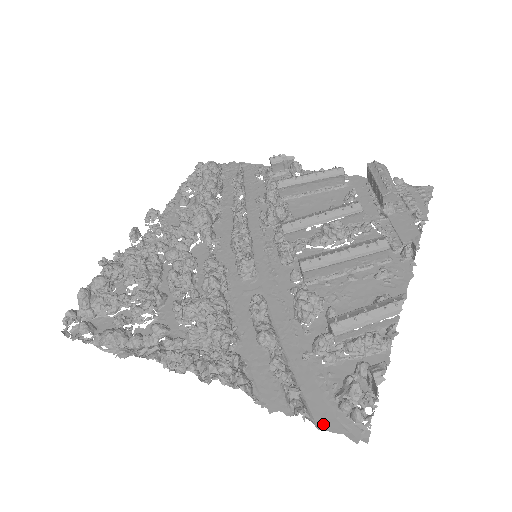
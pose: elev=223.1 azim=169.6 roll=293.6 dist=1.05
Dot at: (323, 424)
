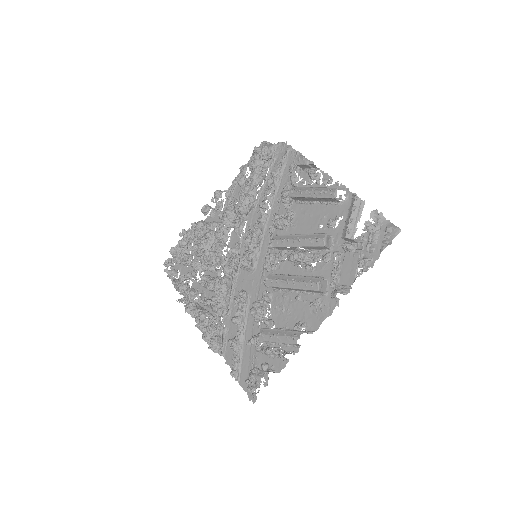
Dot at: (242, 383)
